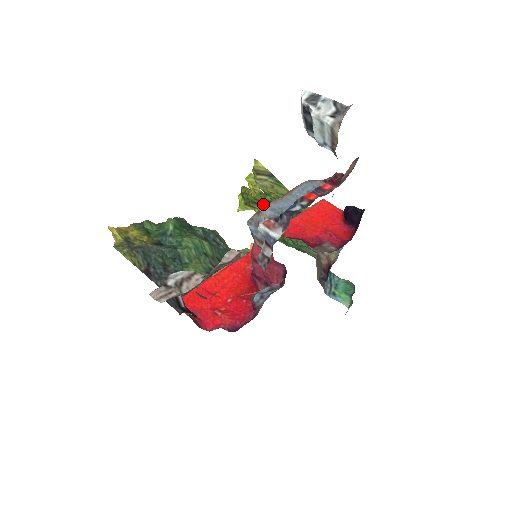
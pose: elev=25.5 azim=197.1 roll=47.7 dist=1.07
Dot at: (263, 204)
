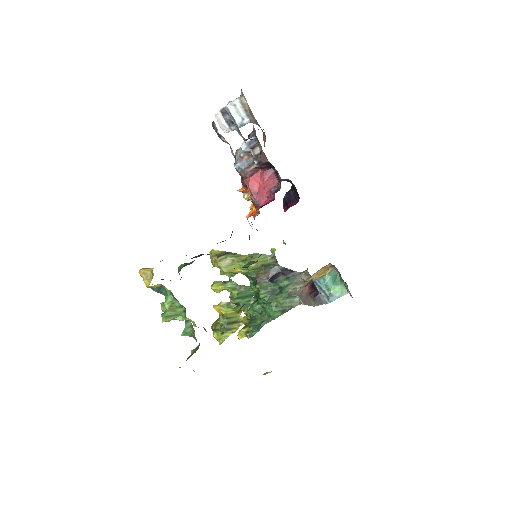
Dot at: (235, 320)
